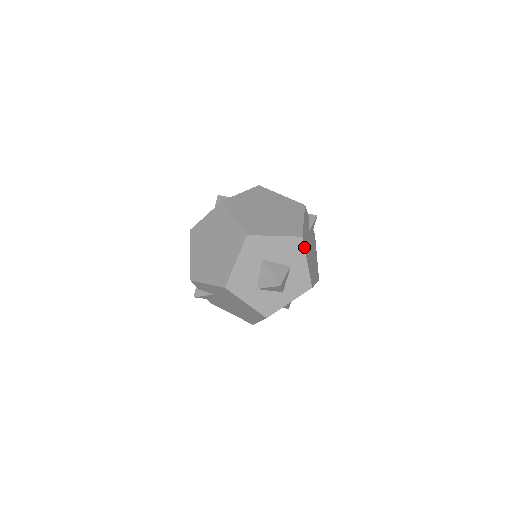
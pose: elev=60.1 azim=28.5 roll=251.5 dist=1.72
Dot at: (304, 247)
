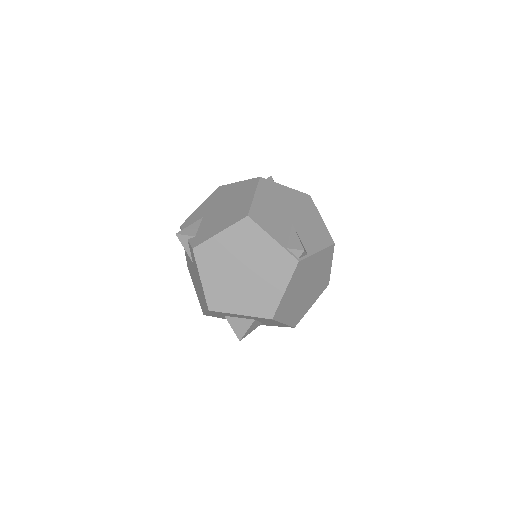
Dot at: occluded
